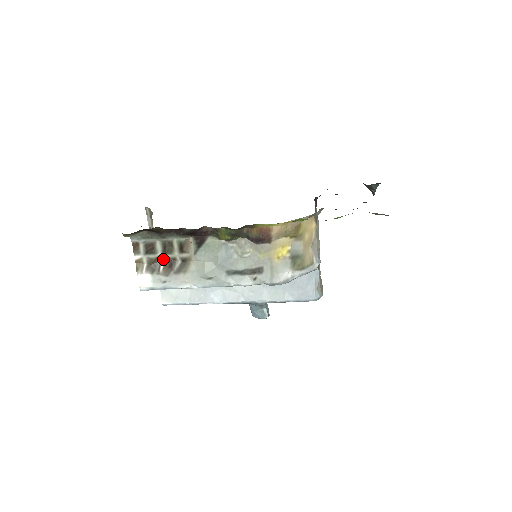
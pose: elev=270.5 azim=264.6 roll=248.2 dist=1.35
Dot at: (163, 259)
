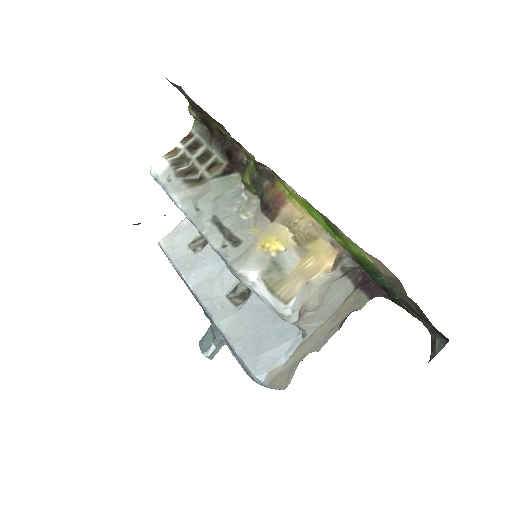
Dot at: (191, 164)
